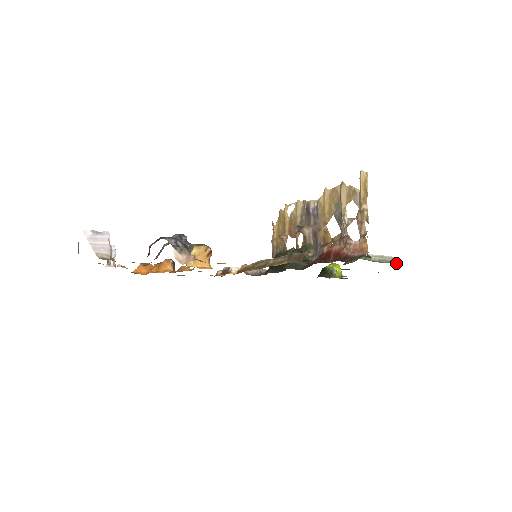
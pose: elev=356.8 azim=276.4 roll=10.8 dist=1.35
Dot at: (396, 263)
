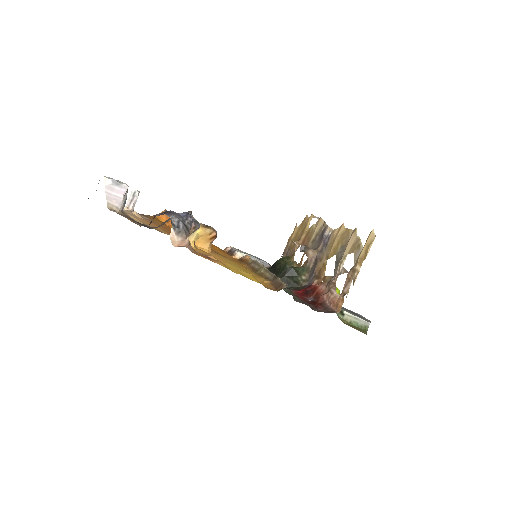
Dot at: (366, 331)
